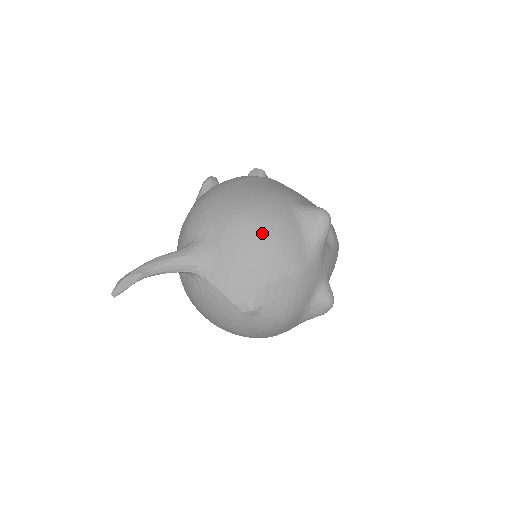
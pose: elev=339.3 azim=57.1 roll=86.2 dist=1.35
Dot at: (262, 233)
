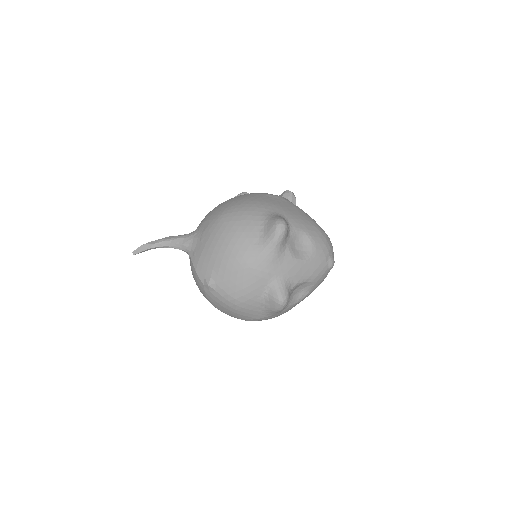
Dot at: (226, 229)
